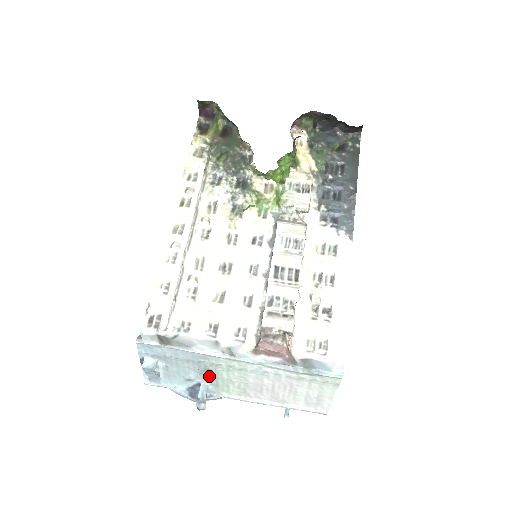
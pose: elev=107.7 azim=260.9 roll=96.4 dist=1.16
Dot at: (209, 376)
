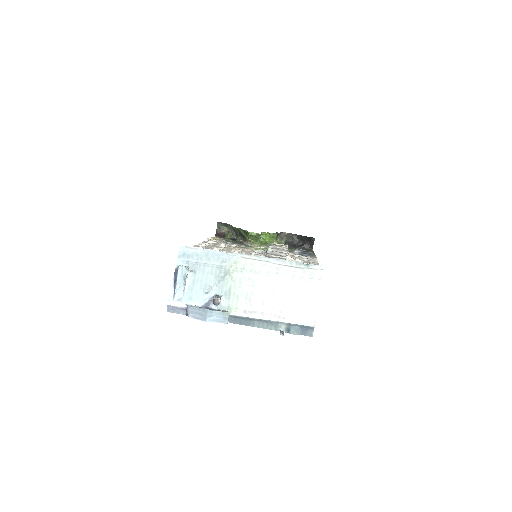
Dot at: (225, 285)
